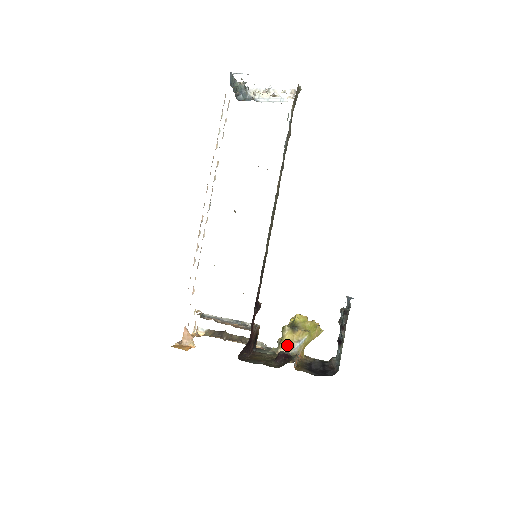
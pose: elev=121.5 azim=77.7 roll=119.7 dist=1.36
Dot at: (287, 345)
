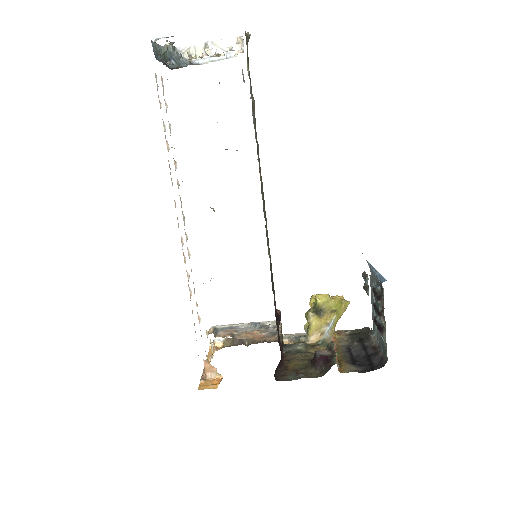
Dot at: (316, 332)
